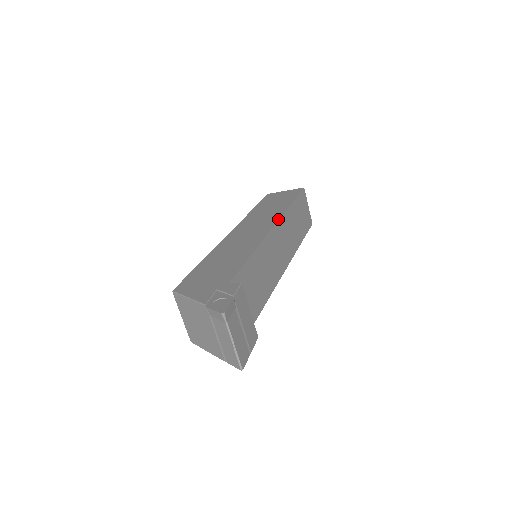
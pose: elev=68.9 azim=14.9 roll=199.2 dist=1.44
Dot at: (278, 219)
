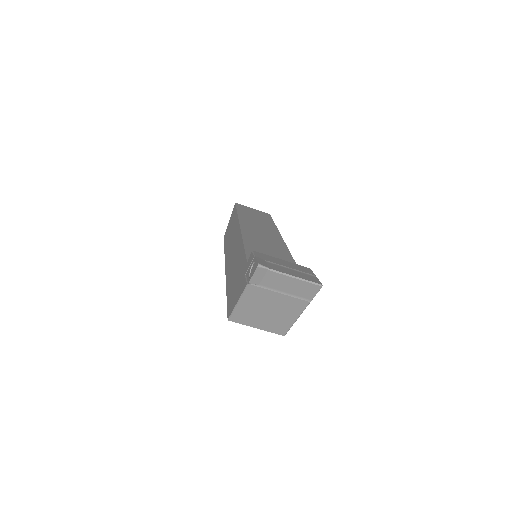
Dot at: (238, 223)
